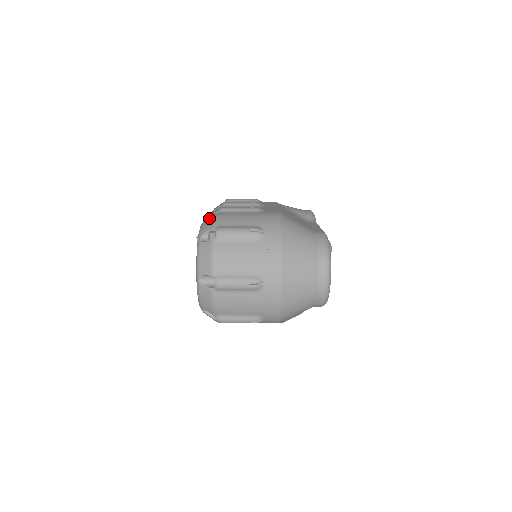
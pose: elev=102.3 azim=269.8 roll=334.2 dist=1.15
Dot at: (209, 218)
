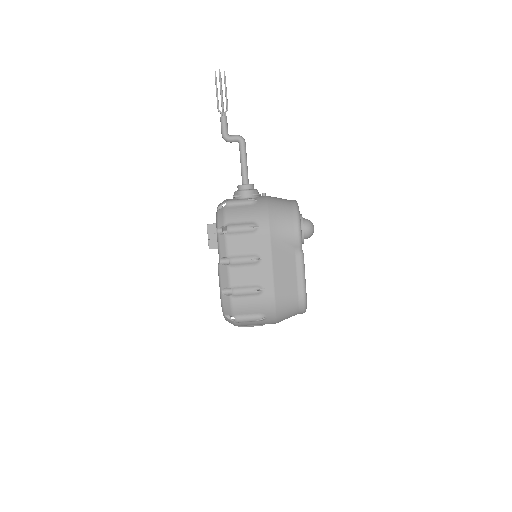
Dot at: (226, 301)
